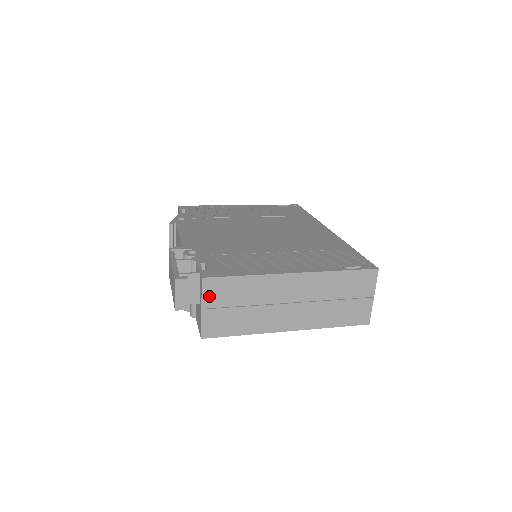
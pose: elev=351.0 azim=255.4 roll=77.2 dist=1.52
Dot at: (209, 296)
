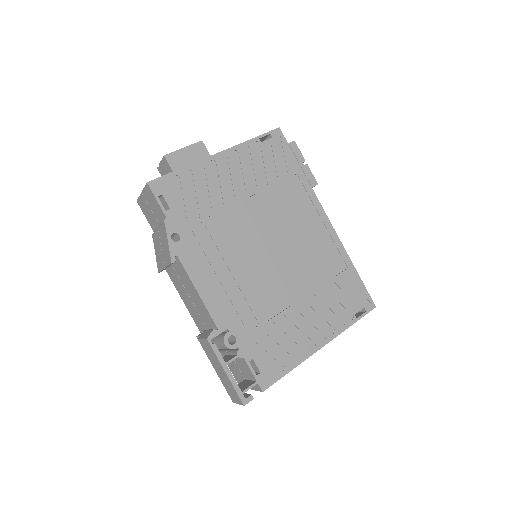
Dot at: occluded
